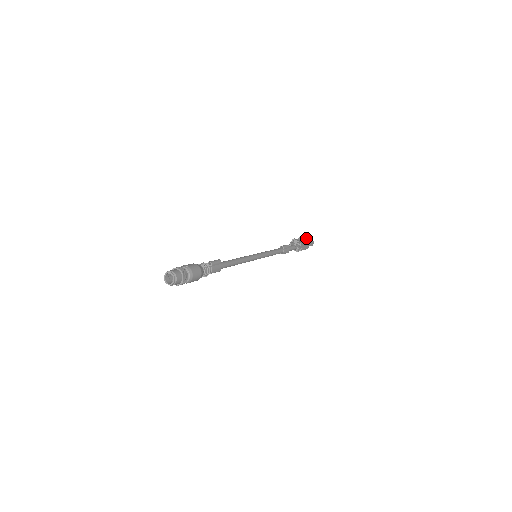
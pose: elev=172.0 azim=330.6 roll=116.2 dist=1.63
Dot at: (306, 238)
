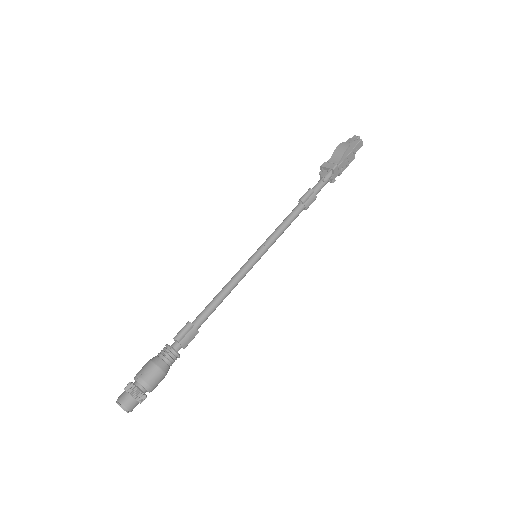
Dot at: (342, 150)
